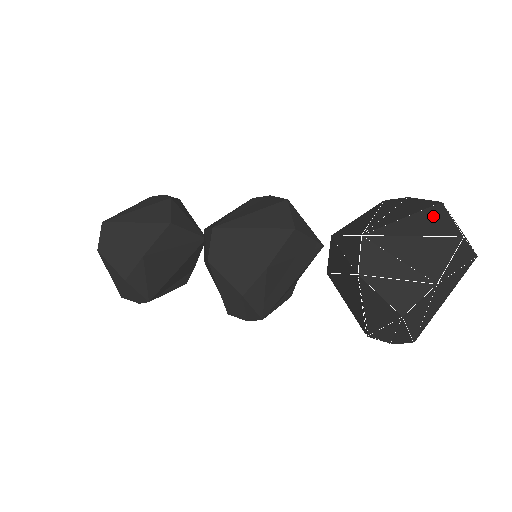
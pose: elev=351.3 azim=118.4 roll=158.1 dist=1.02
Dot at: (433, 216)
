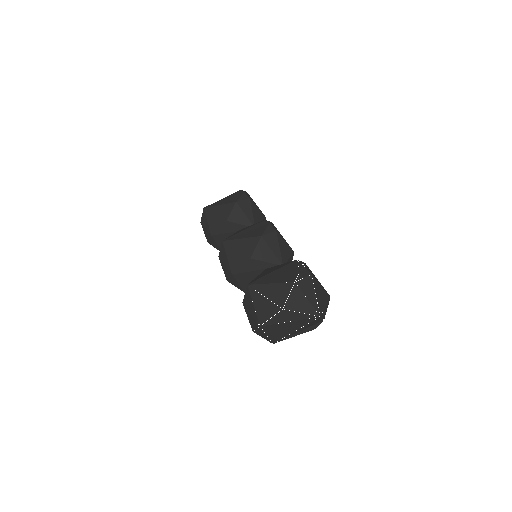
Dot at: (282, 289)
